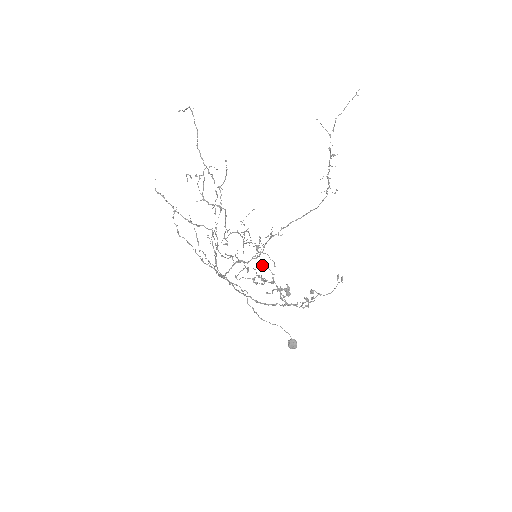
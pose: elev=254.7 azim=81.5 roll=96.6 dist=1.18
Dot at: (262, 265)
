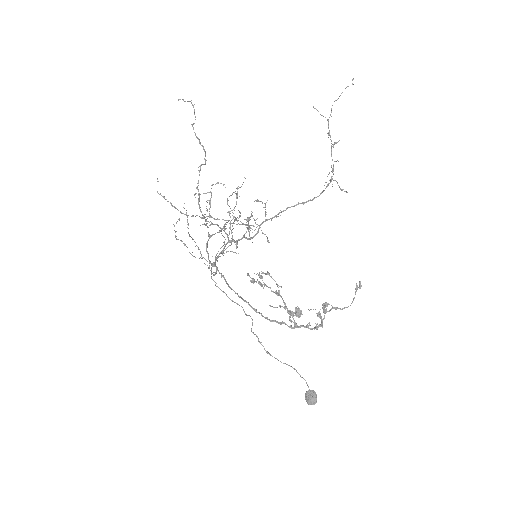
Dot at: (265, 273)
